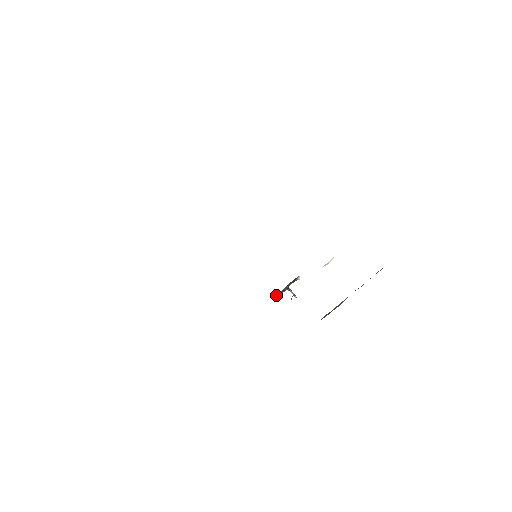
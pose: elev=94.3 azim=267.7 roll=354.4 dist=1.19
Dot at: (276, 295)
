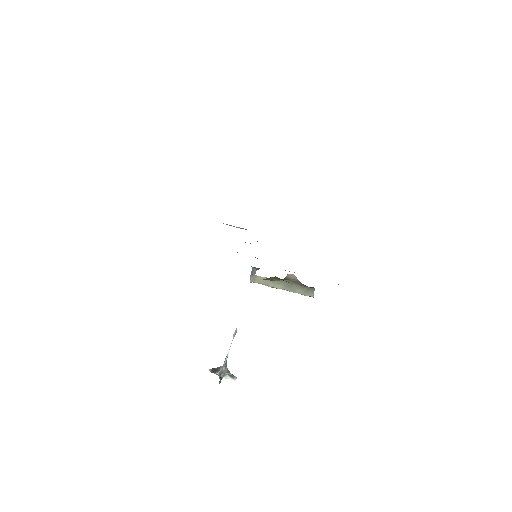
Dot at: occluded
